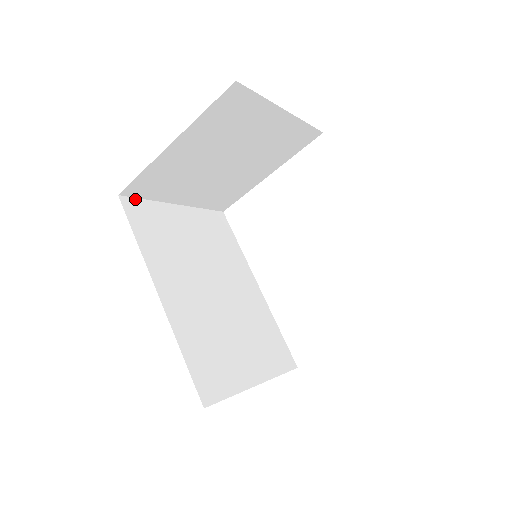
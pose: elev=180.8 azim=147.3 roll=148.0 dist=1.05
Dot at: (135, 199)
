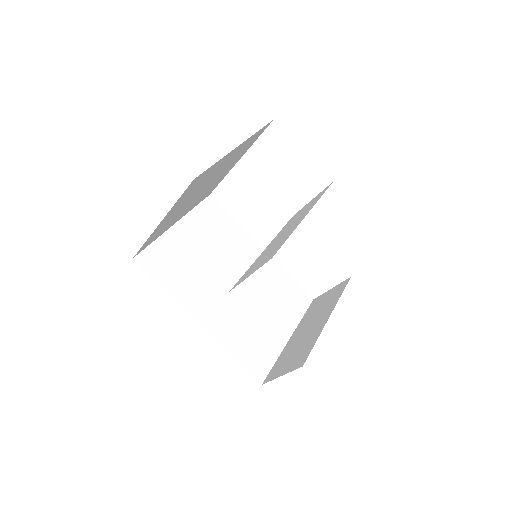
Dot at: (145, 250)
